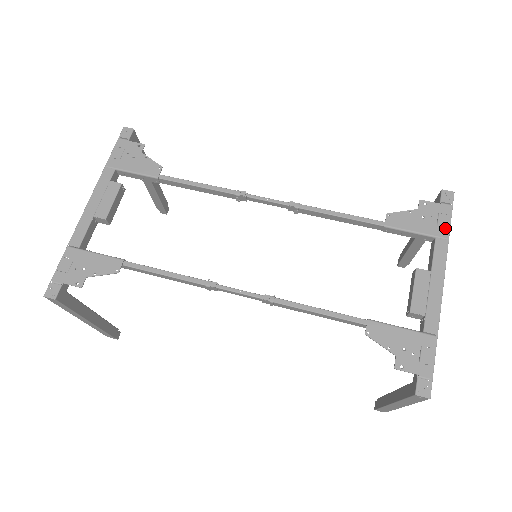
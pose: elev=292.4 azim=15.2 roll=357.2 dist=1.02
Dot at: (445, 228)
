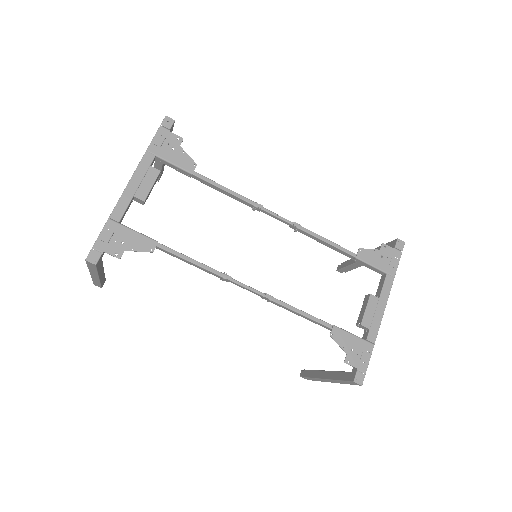
Dot at: (394, 268)
